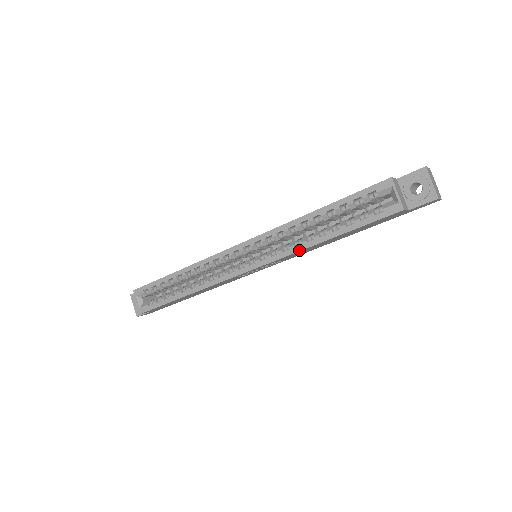
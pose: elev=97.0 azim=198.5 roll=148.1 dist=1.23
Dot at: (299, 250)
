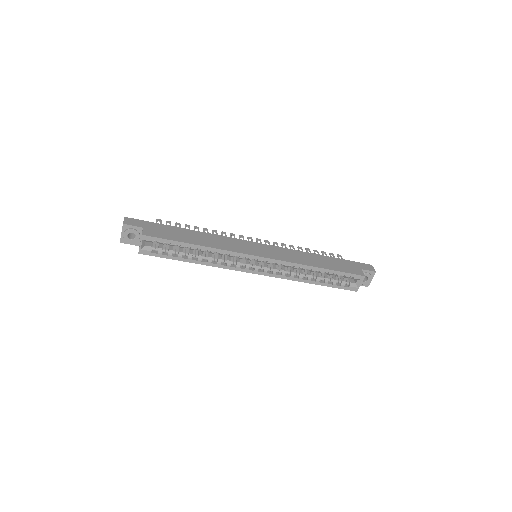
Dot at: (295, 280)
